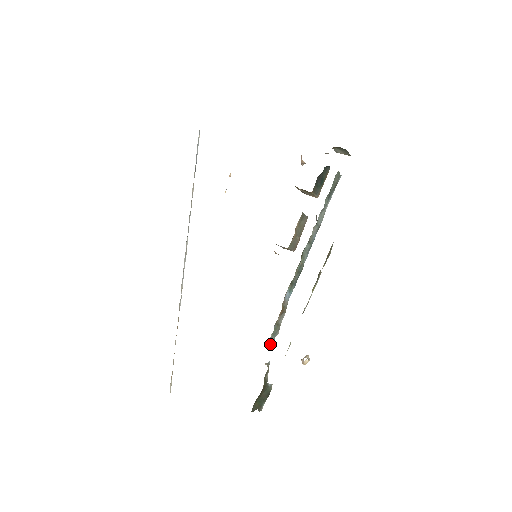
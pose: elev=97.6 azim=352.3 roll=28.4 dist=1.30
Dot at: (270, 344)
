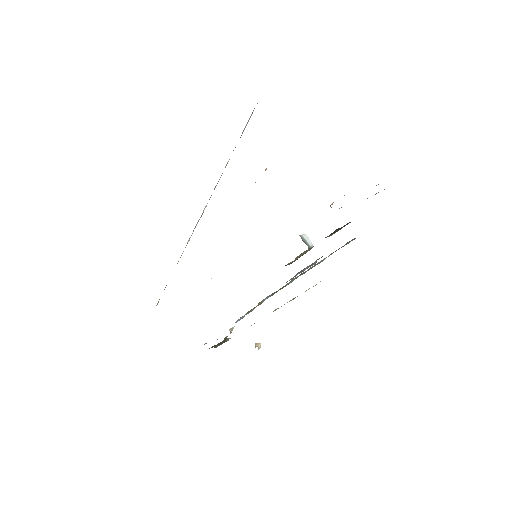
Dot at: (239, 319)
